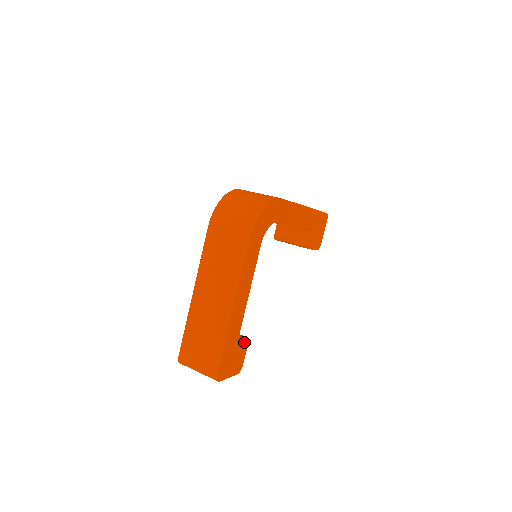
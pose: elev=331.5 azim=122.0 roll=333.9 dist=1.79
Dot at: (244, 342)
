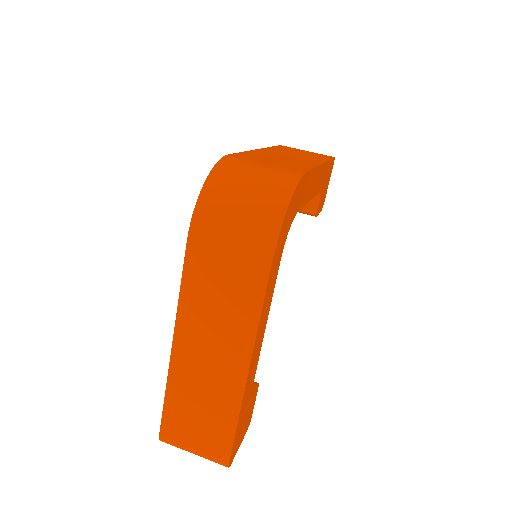
Dot at: (254, 392)
